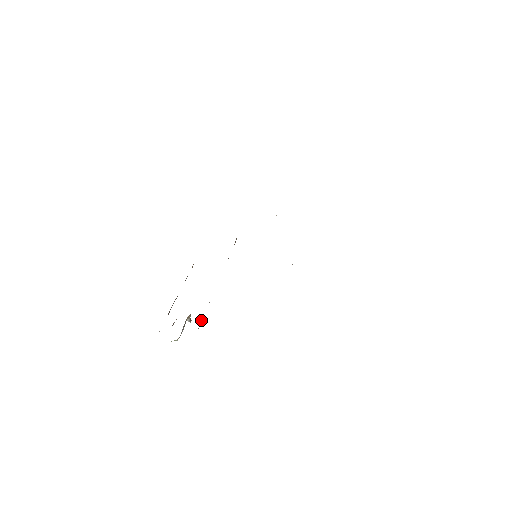
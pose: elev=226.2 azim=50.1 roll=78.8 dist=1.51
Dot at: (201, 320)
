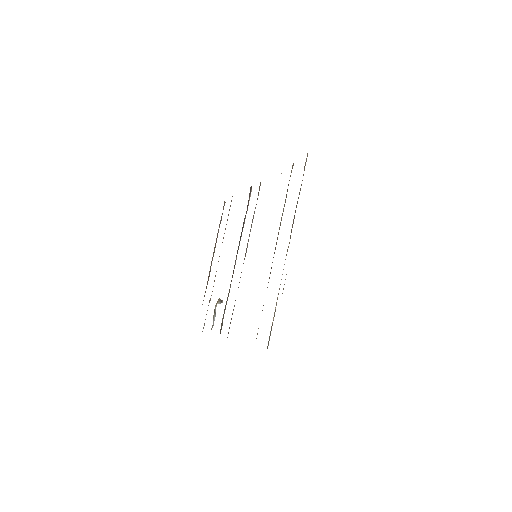
Dot at: (221, 323)
